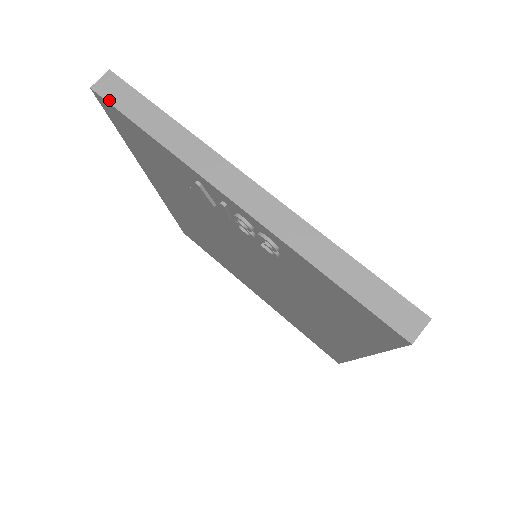
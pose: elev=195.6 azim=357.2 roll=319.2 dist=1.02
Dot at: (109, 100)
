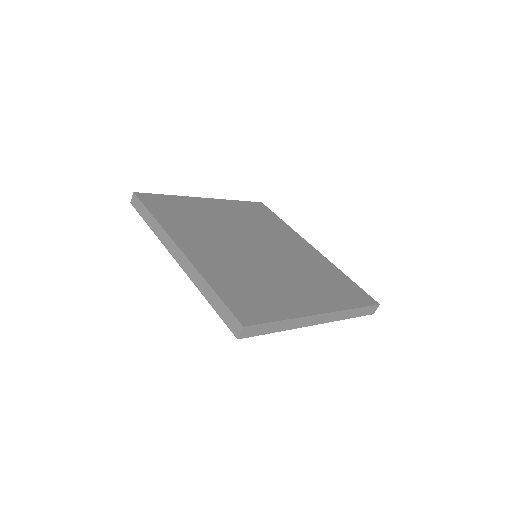
Dot at: (250, 336)
